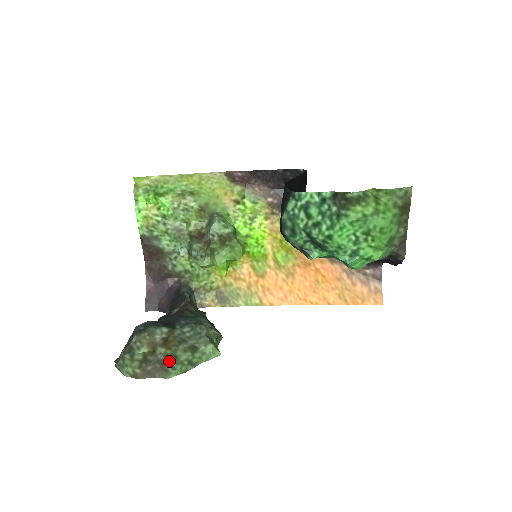
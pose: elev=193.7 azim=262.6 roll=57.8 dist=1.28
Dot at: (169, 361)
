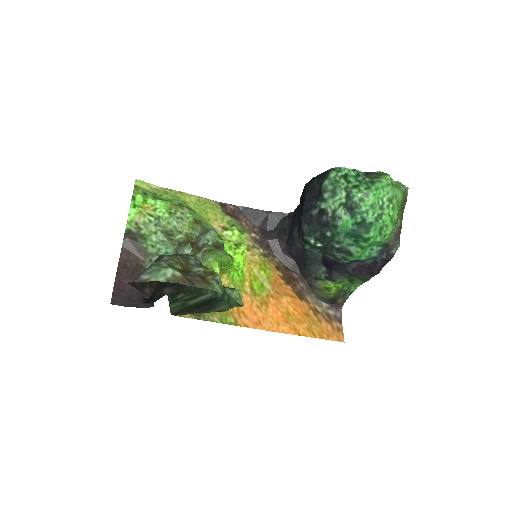
Dot at: (212, 276)
